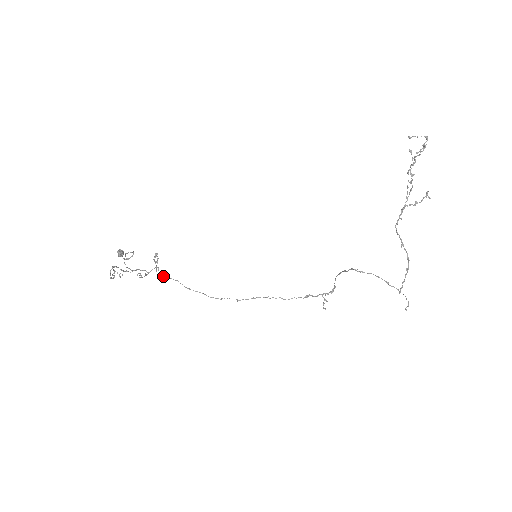
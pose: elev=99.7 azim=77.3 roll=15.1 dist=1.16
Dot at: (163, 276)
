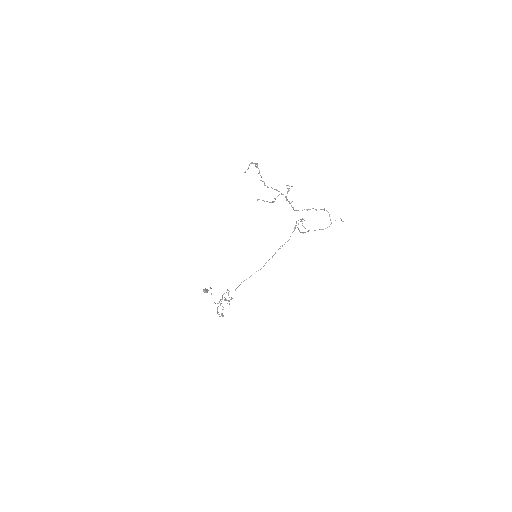
Dot at: (235, 290)
